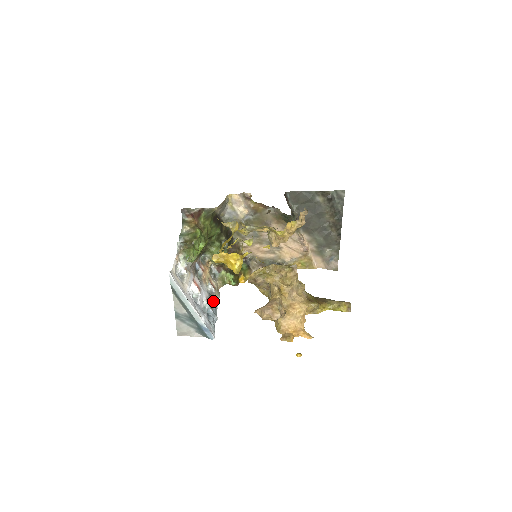
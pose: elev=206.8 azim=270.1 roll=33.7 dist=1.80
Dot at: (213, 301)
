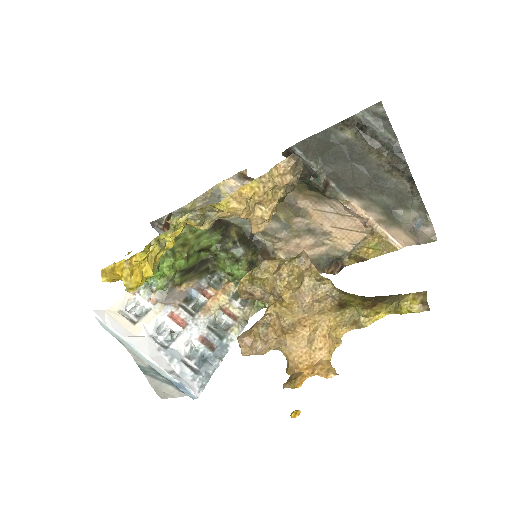
Dot at: (222, 338)
